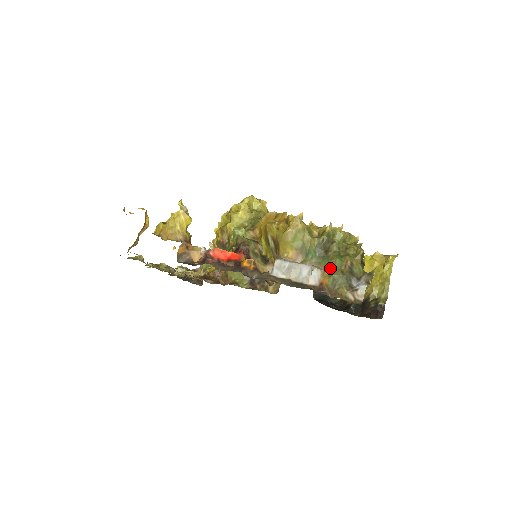
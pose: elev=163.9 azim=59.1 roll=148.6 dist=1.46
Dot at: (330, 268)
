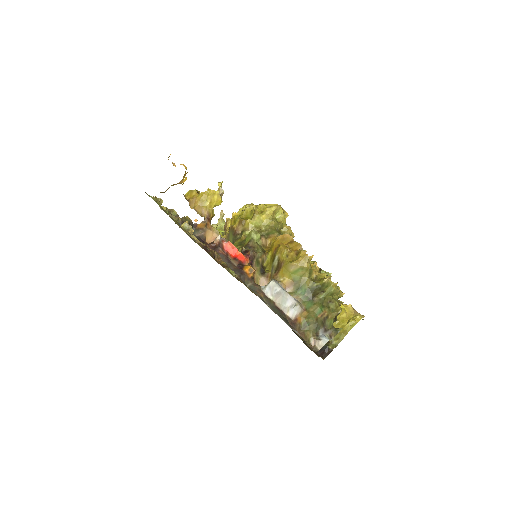
Dot at: (310, 311)
